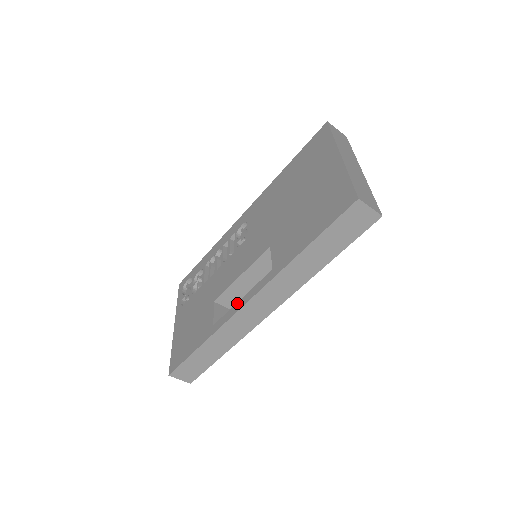
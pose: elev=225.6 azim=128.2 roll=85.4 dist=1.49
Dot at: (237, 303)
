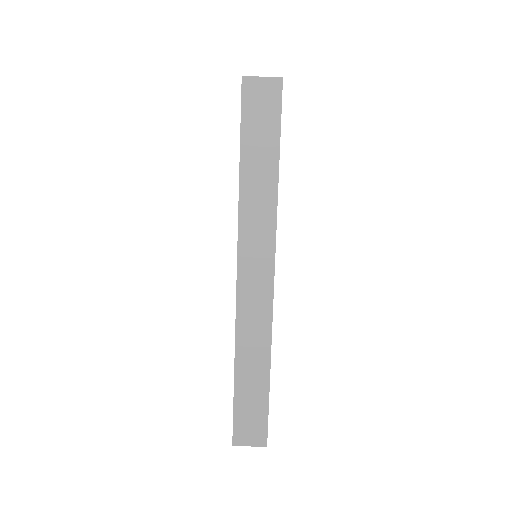
Dot at: occluded
